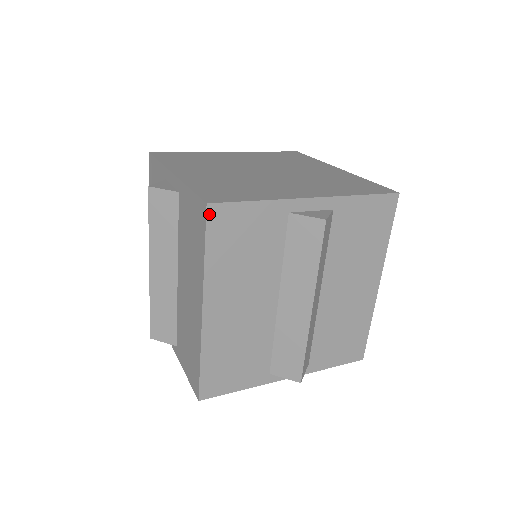
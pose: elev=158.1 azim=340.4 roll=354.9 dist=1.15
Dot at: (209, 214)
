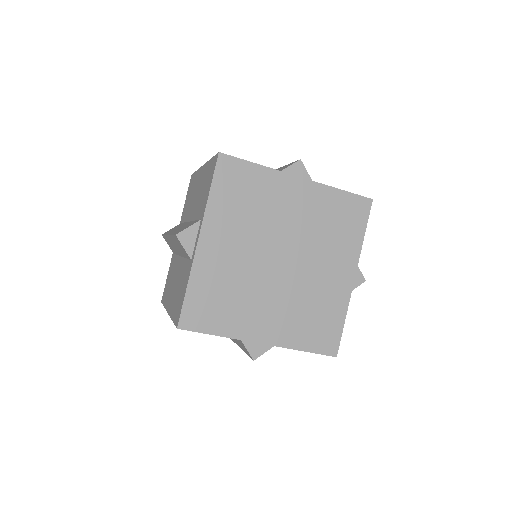
Dot at: occluded
